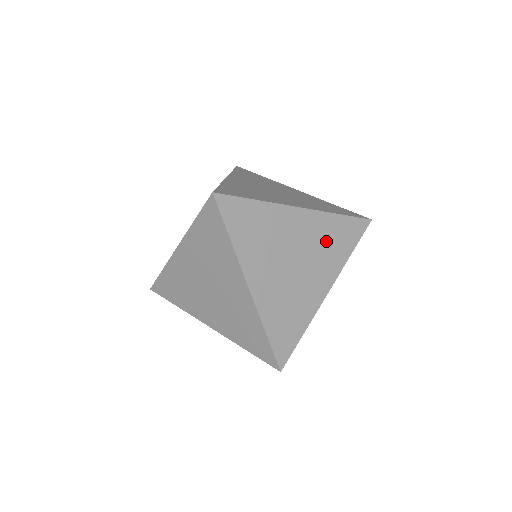
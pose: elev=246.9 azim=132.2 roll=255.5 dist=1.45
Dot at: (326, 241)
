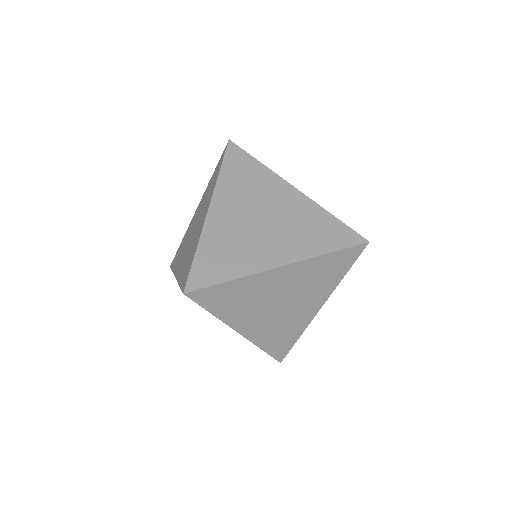
Dot at: (314, 278)
